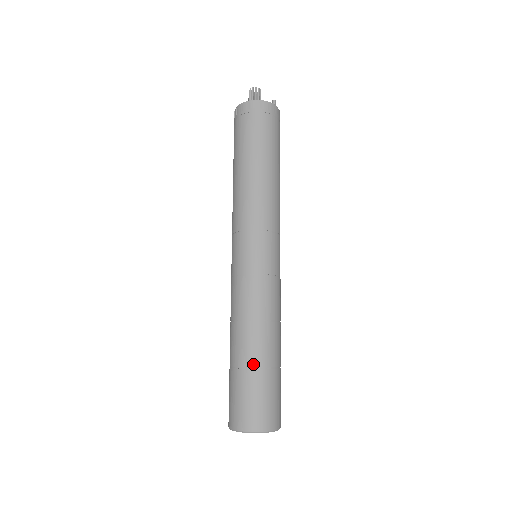
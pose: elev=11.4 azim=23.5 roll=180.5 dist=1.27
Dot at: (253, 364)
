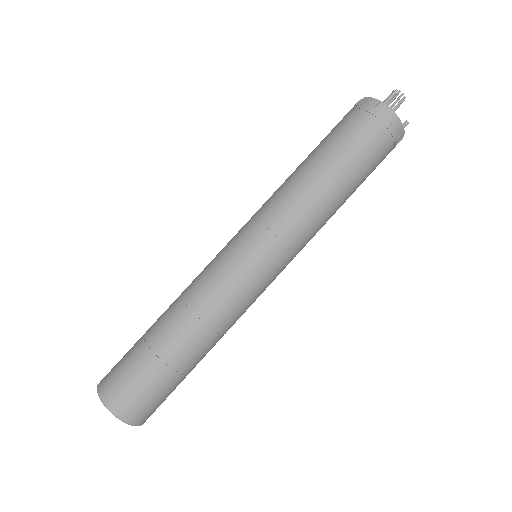
Dot at: (165, 355)
